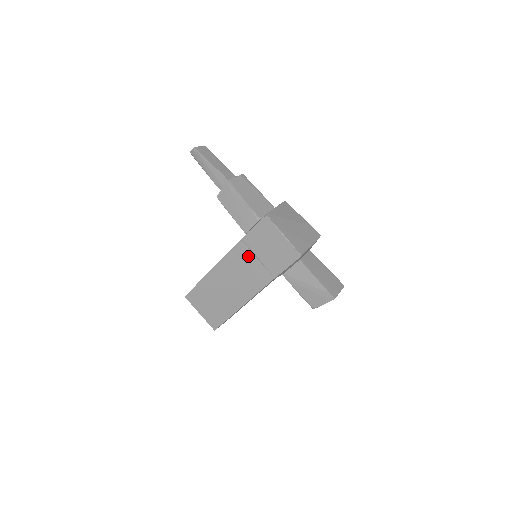
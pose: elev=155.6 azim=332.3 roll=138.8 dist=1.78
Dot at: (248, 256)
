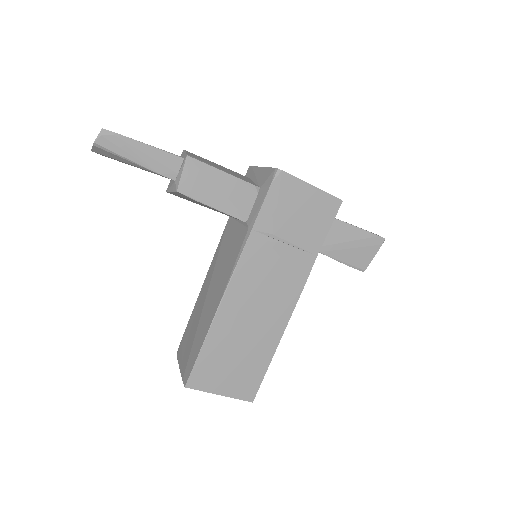
Dot at: (270, 248)
